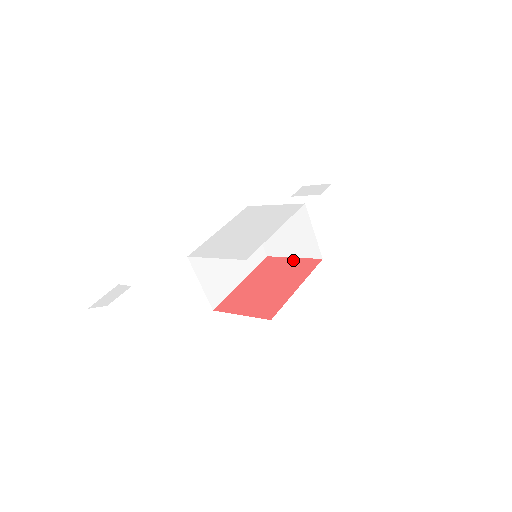
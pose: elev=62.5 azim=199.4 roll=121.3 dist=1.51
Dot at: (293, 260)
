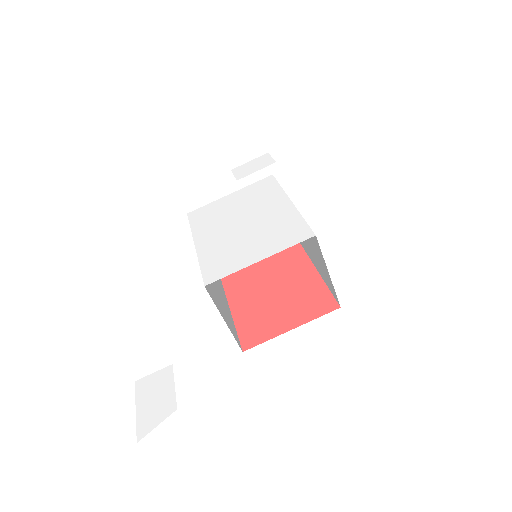
Dot at: occluded
